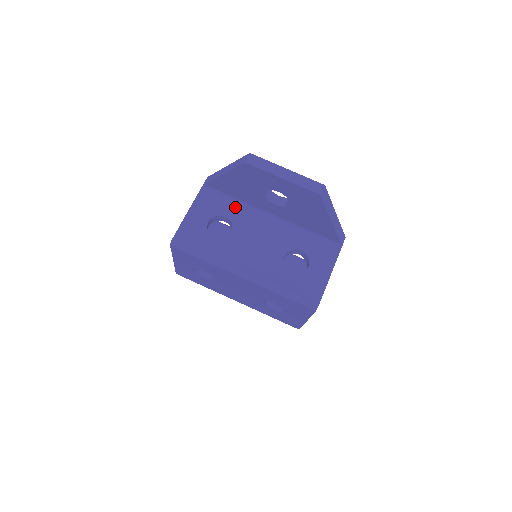
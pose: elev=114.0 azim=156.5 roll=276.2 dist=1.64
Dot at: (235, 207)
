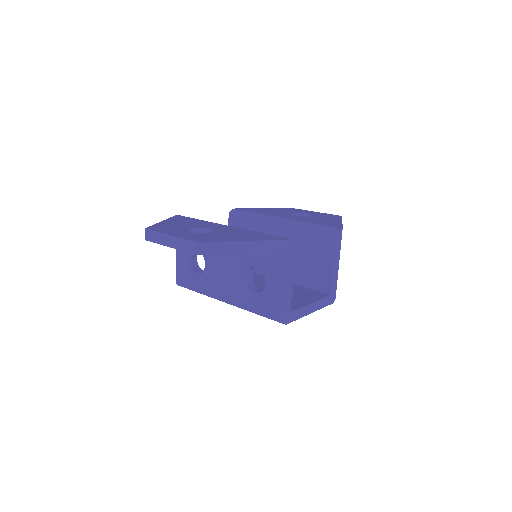
Dot at: occluded
